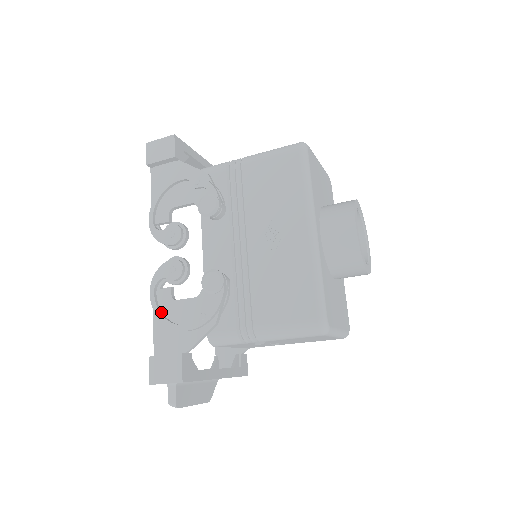
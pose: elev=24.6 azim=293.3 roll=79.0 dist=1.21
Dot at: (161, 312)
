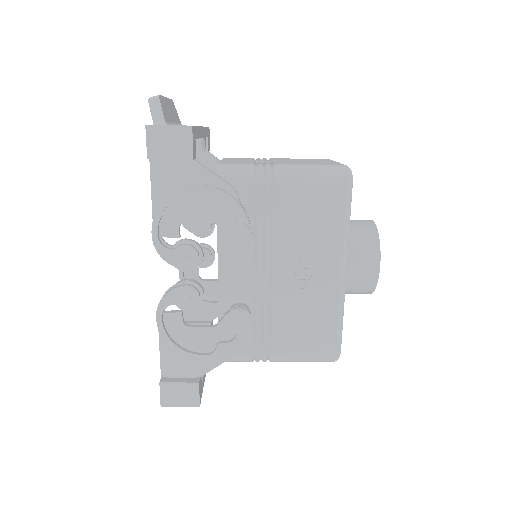
Dot at: (170, 338)
